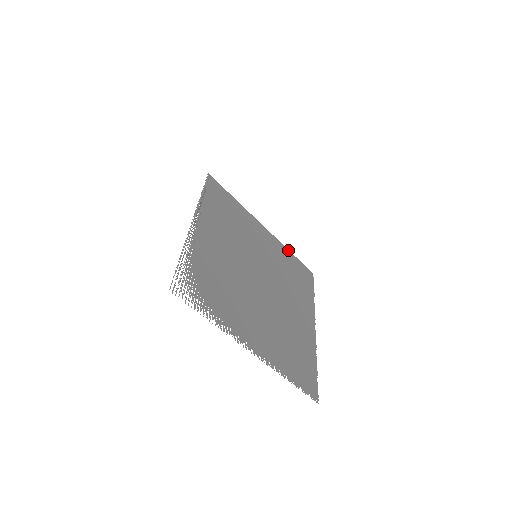
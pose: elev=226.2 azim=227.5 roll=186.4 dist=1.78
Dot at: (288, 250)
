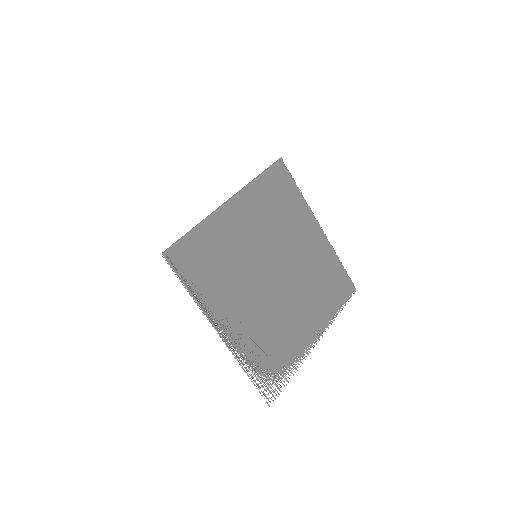
Dot at: (255, 180)
